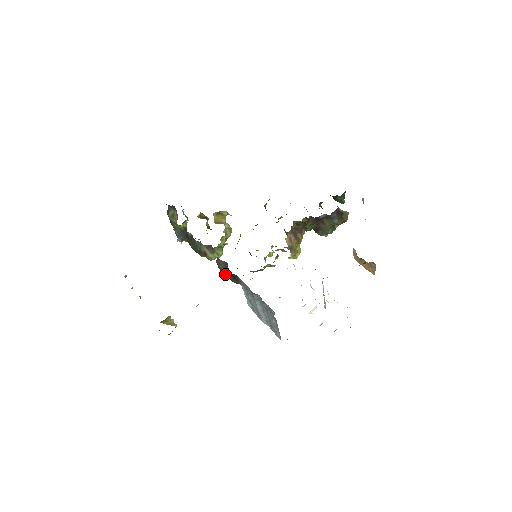
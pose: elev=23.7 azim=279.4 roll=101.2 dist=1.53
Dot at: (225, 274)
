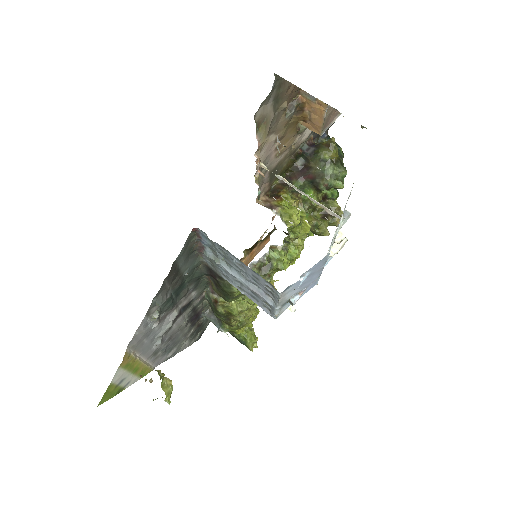
Dot at: (223, 294)
